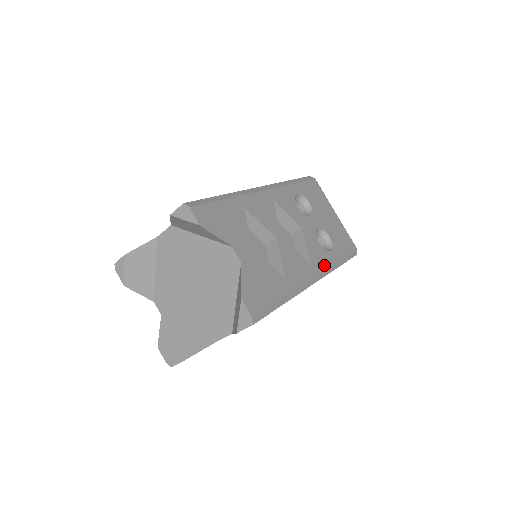
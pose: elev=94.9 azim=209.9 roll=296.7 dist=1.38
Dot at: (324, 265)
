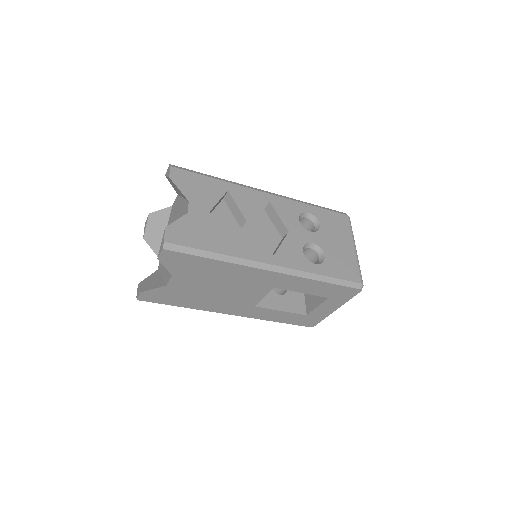
Dot at: (293, 266)
